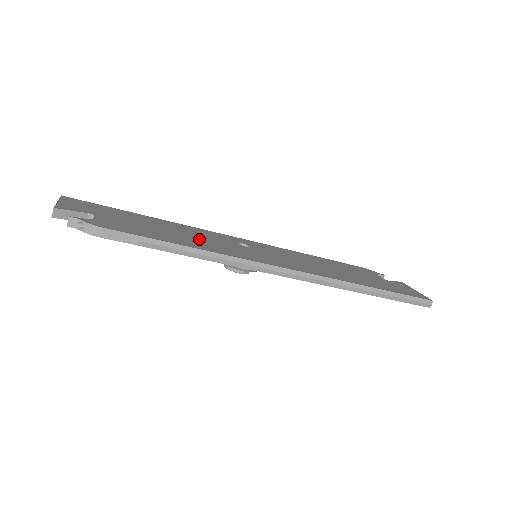
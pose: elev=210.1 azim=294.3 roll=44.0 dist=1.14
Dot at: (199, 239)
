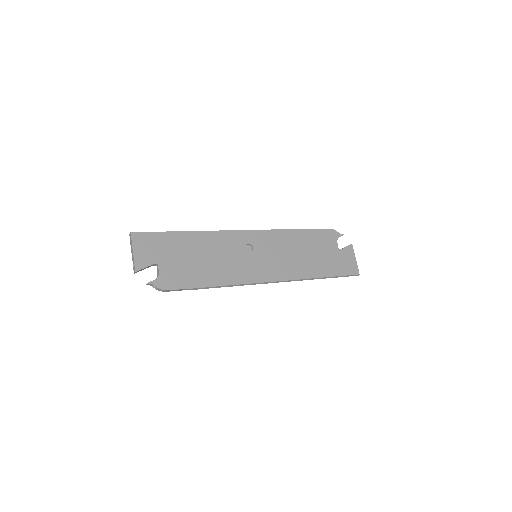
Dot at: (221, 262)
